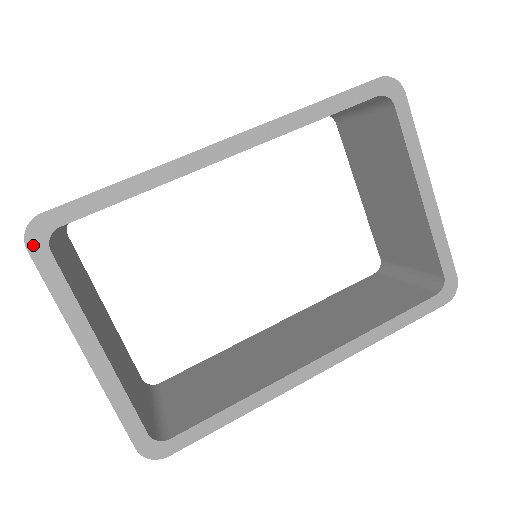
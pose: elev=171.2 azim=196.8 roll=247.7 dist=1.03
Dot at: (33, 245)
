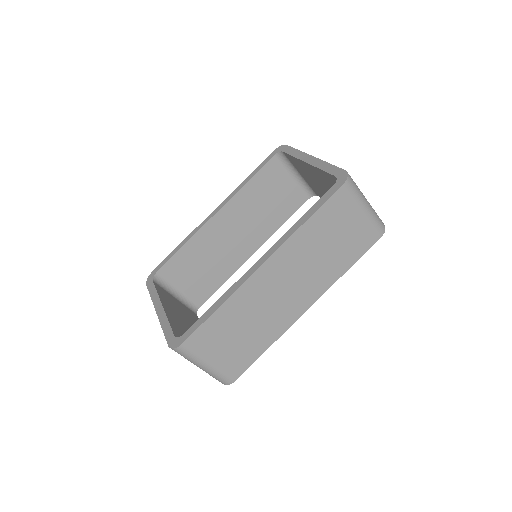
Dot at: (148, 282)
